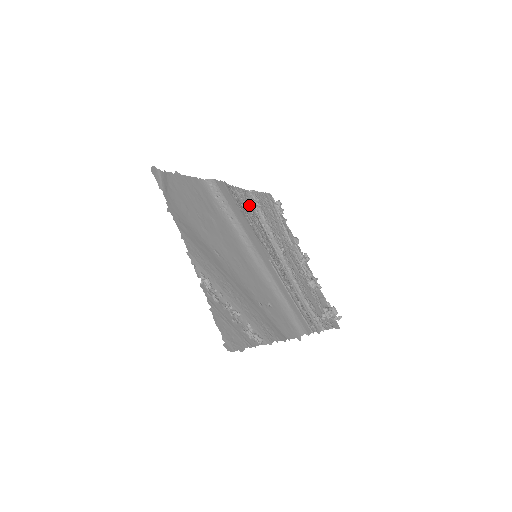
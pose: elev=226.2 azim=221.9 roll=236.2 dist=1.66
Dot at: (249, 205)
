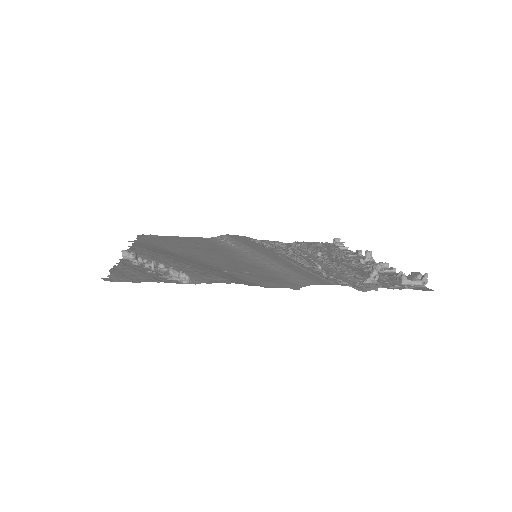
Dot at: (280, 244)
